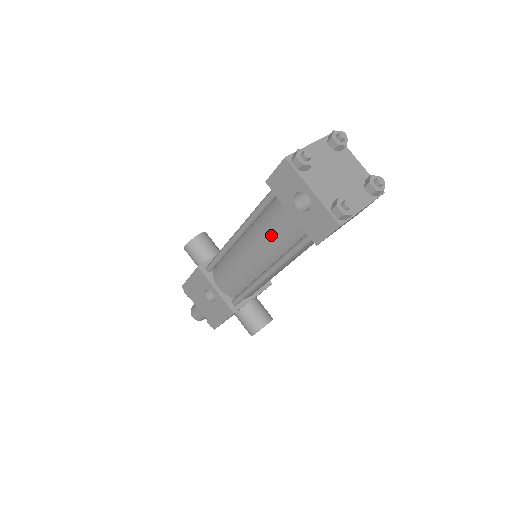
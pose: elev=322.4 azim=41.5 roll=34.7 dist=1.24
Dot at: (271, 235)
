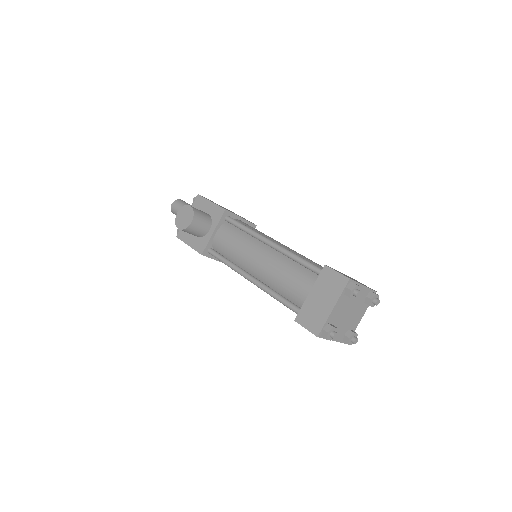
Dot at: occluded
